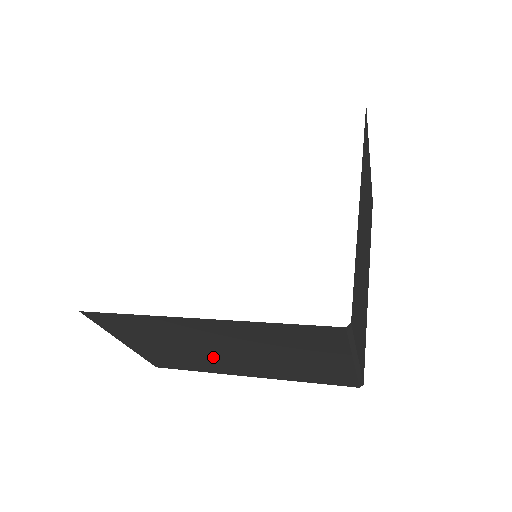
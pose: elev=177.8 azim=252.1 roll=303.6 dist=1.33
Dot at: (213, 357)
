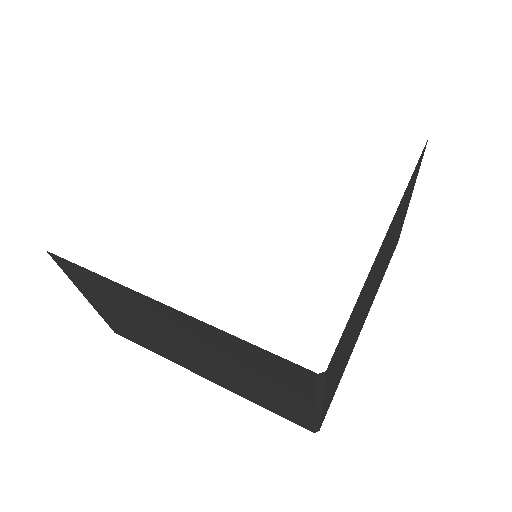
Dot at: (173, 346)
